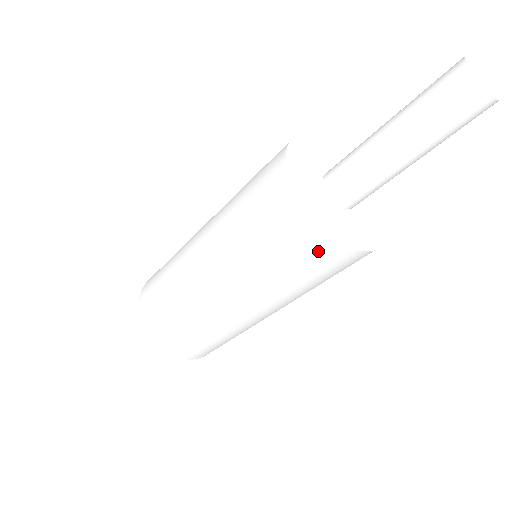
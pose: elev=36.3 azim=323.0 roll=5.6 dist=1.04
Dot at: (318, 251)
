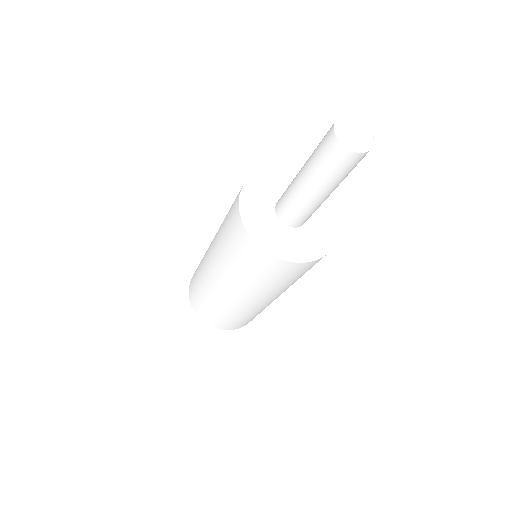
Dot at: (261, 260)
